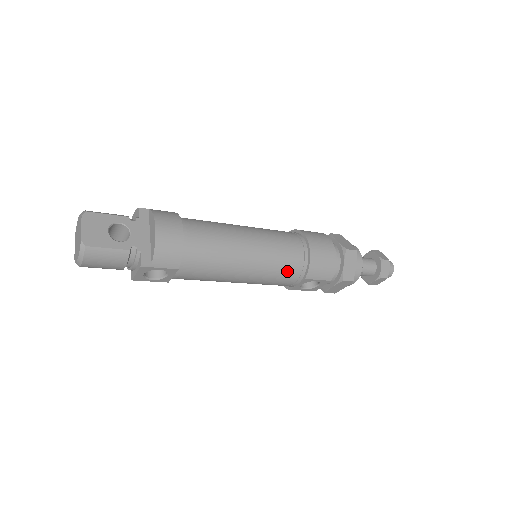
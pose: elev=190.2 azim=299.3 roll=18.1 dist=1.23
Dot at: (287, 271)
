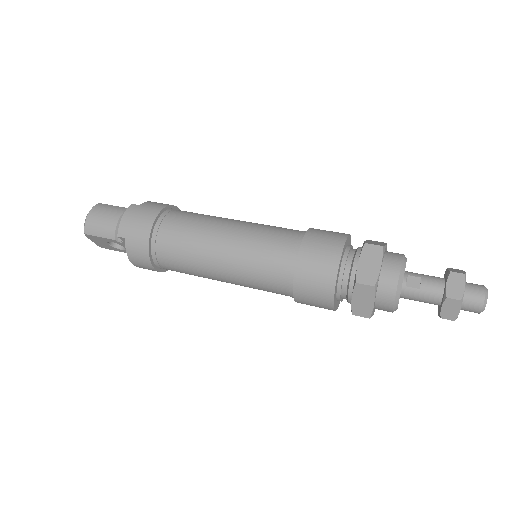
Dot at: occluded
